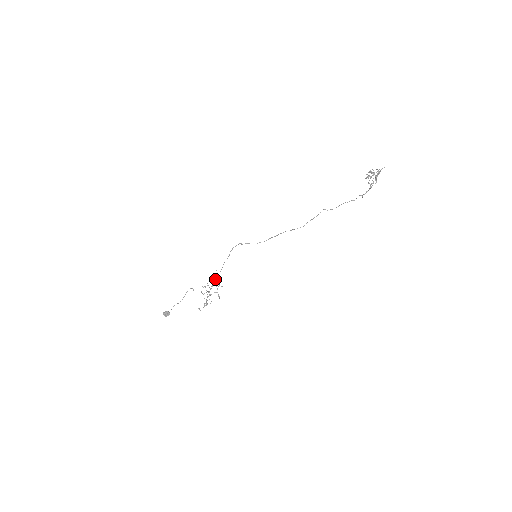
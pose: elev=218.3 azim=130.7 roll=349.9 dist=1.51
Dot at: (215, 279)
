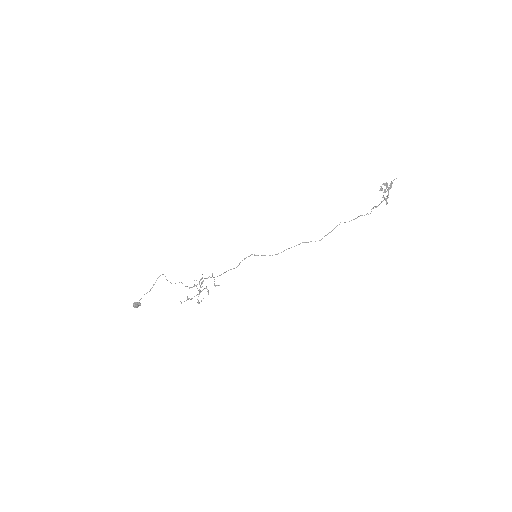
Dot at: occluded
